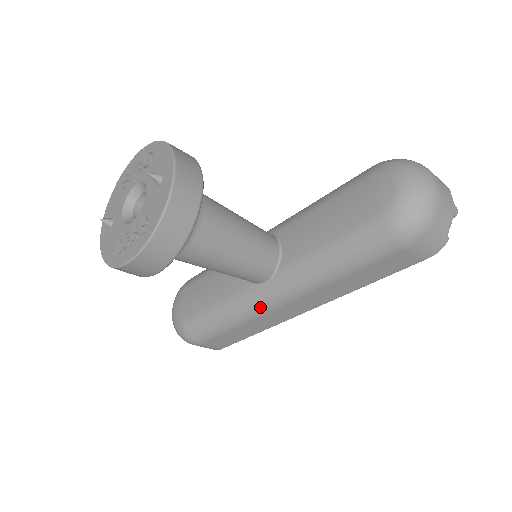
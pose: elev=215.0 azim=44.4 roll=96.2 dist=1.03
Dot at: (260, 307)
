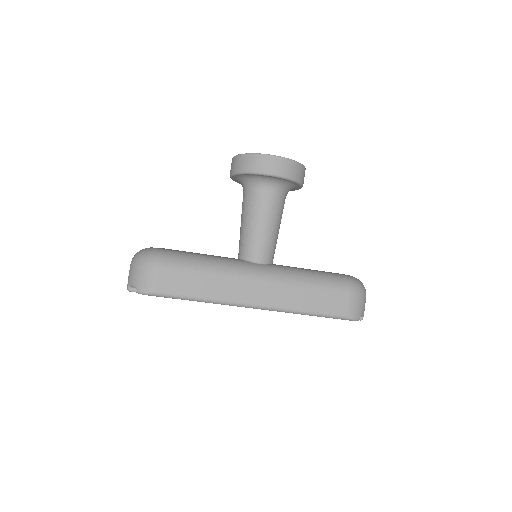
Dot at: (242, 271)
